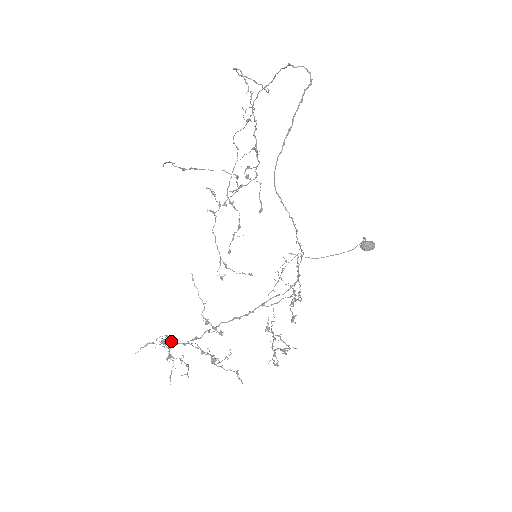
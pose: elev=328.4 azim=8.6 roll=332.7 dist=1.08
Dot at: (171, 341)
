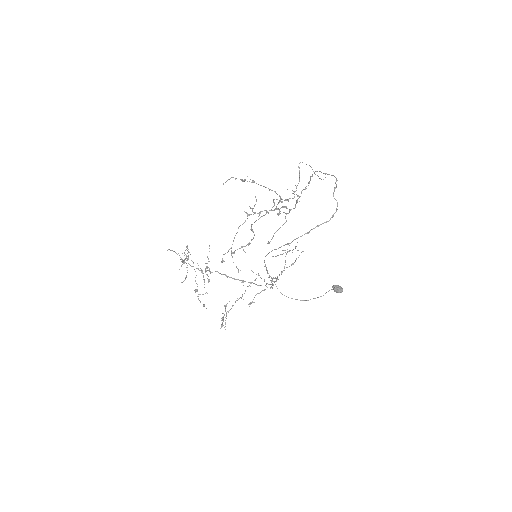
Dot at: (187, 256)
